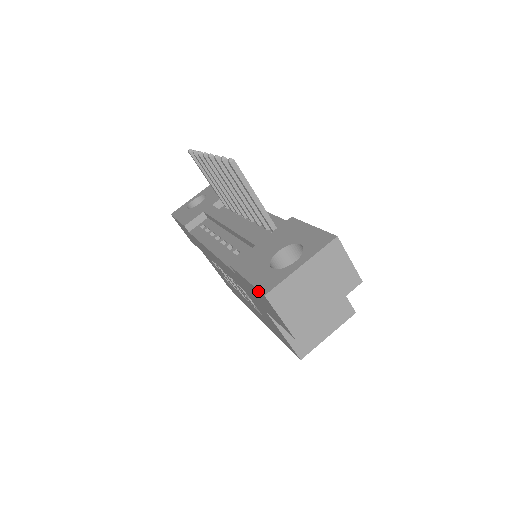
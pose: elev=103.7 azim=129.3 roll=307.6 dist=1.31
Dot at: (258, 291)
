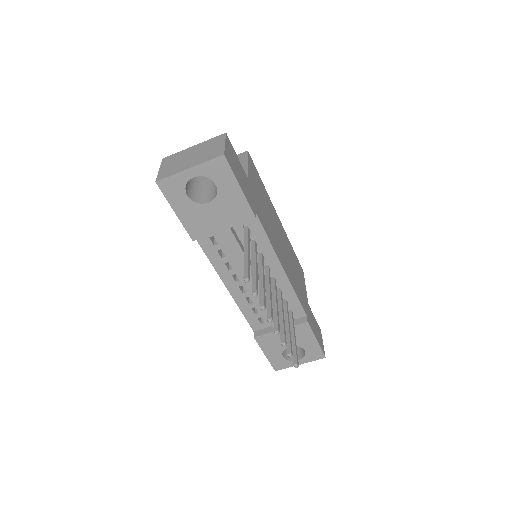
Dot at: (271, 364)
